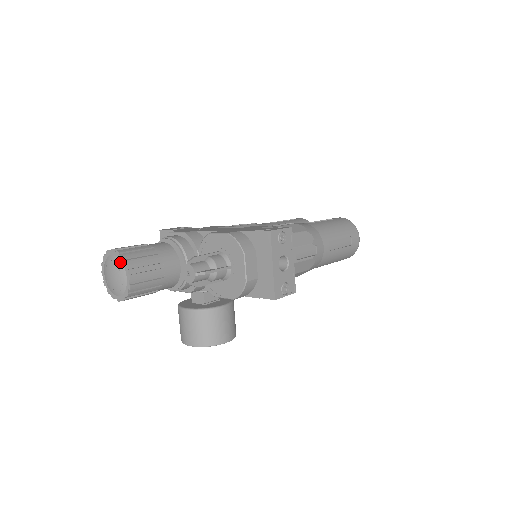
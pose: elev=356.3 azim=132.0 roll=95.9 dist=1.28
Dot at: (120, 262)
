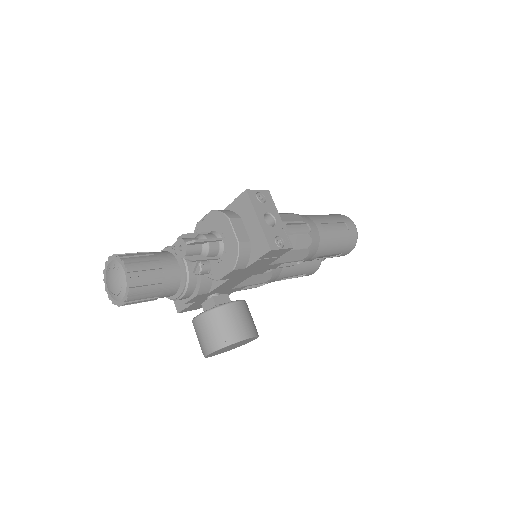
Dot at: (117, 262)
